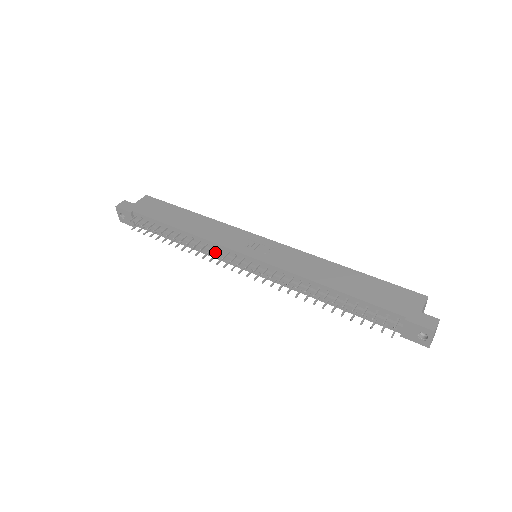
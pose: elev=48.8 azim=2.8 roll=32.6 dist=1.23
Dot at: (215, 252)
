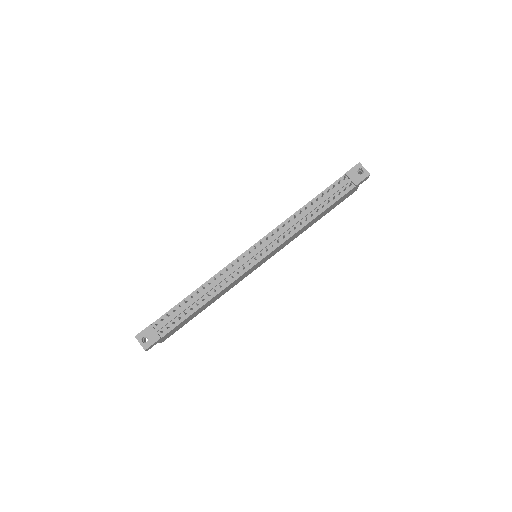
Dot at: (230, 271)
